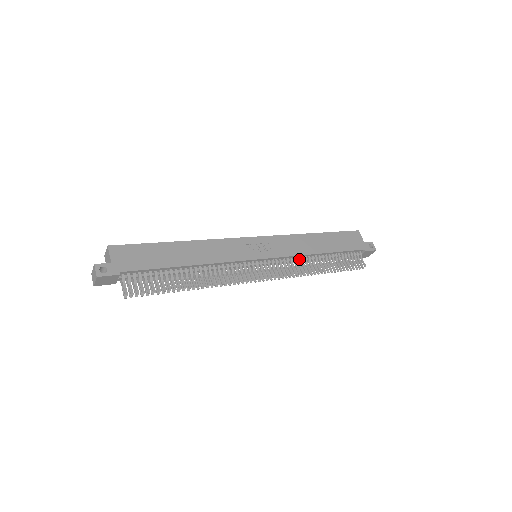
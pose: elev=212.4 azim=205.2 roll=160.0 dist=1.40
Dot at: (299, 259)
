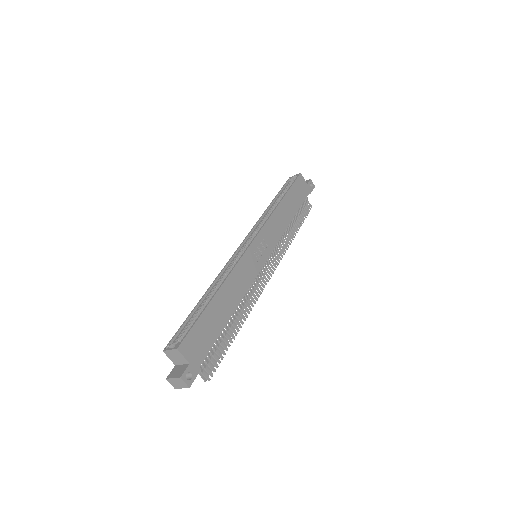
Dot at: (281, 237)
